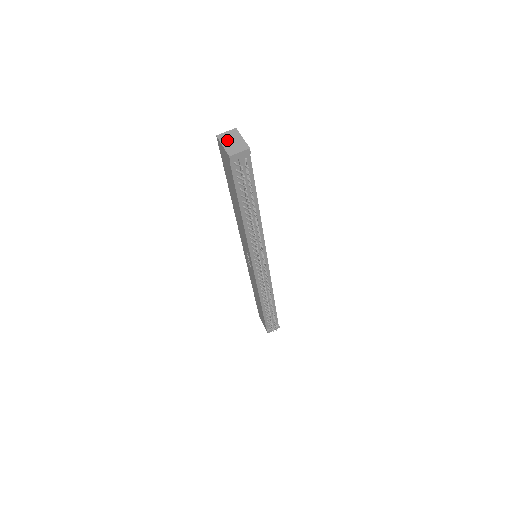
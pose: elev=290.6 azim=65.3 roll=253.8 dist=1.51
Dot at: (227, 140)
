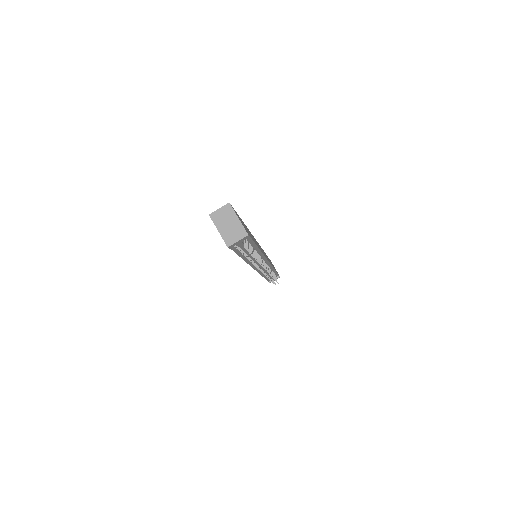
Dot at: (222, 222)
